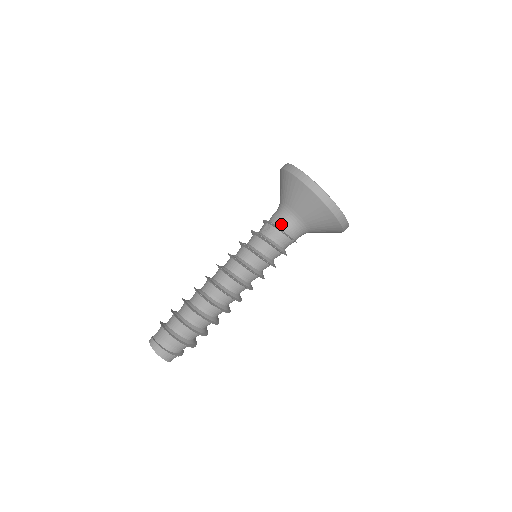
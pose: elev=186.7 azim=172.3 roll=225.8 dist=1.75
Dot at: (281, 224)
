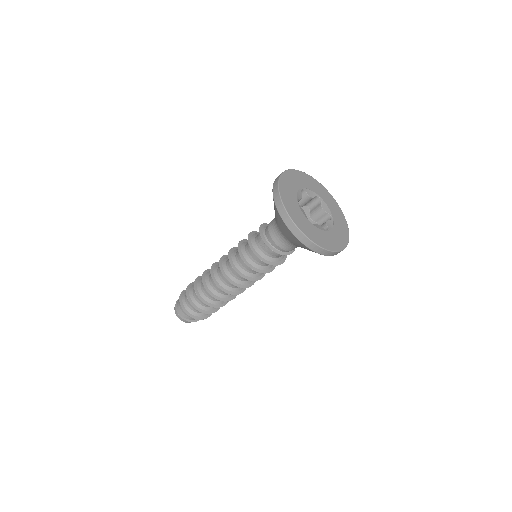
Dot at: (276, 245)
